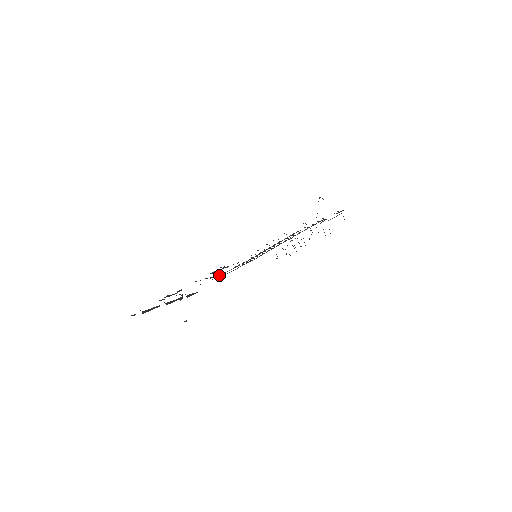
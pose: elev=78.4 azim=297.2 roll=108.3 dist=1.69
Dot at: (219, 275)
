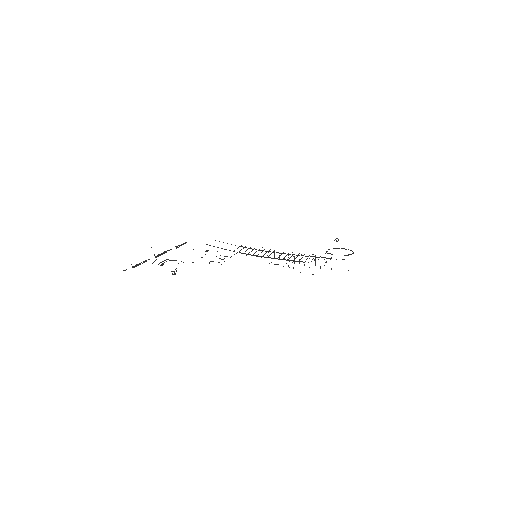
Dot at: (214, 246)
